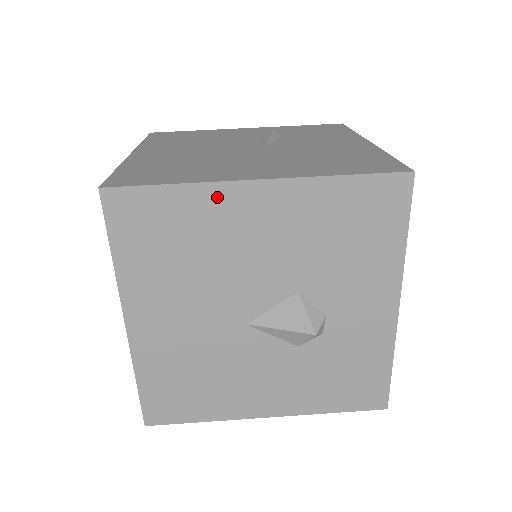
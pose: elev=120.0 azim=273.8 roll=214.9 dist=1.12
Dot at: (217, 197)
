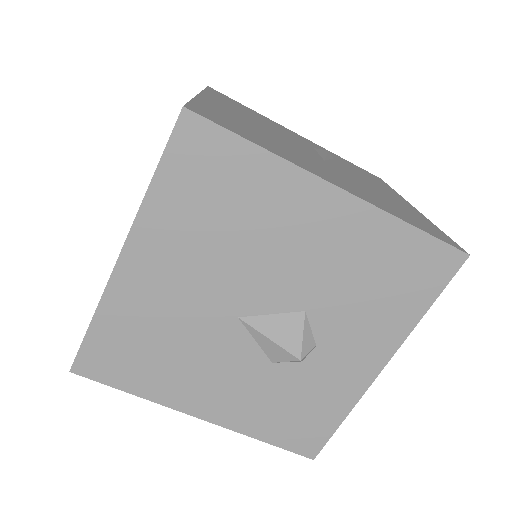
Dot at: (290, 181)
